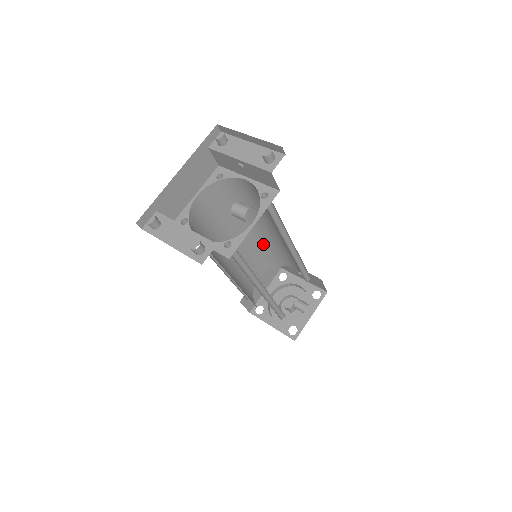
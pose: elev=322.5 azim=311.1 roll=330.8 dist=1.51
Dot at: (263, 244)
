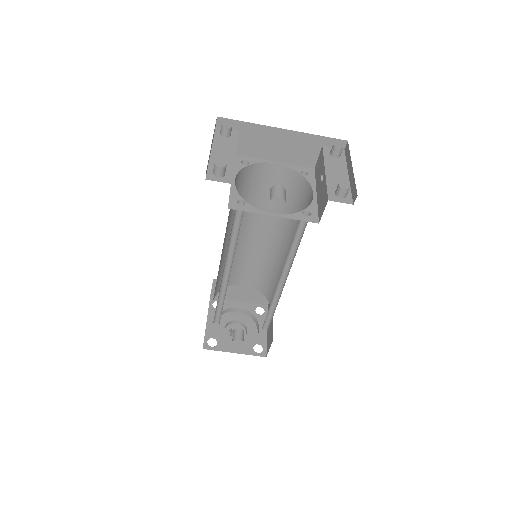
Dot at: (275, 264)
